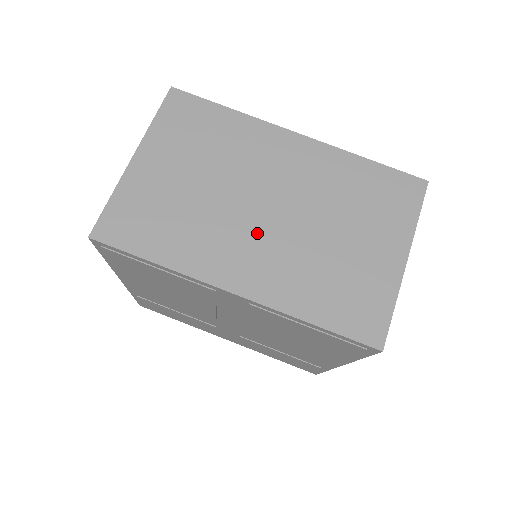
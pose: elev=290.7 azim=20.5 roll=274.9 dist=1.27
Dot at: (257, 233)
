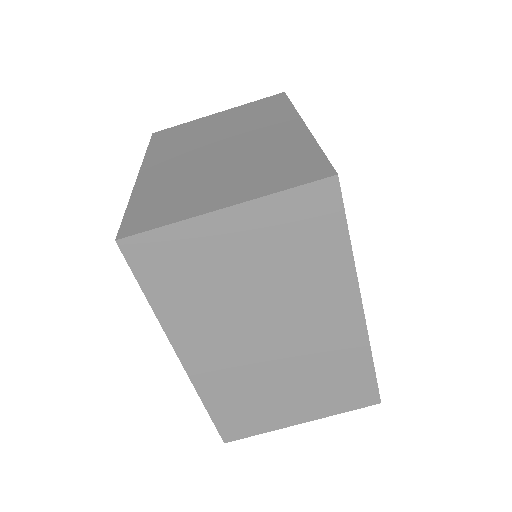
Dot at: (241, 343)
